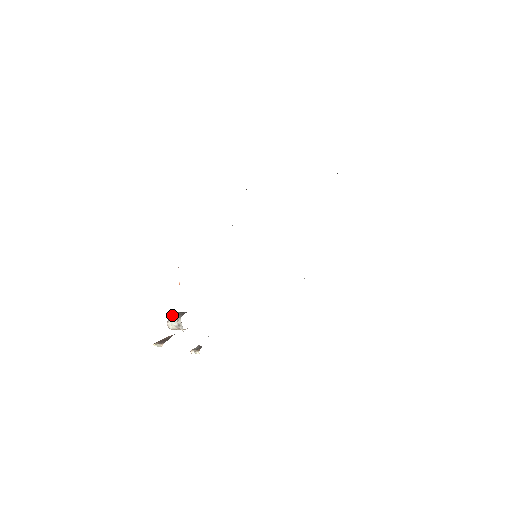
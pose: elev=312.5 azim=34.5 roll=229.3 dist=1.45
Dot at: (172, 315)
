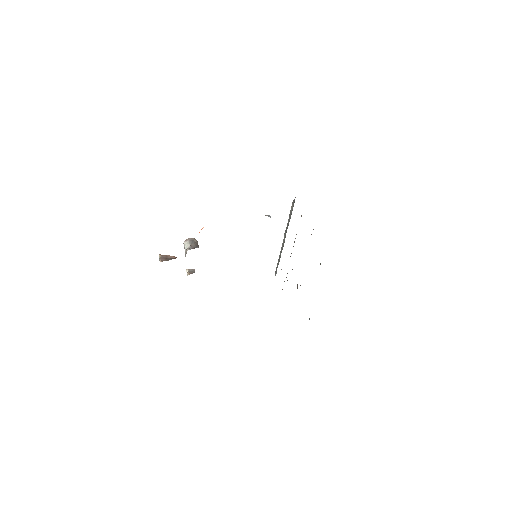
Dot at: (190, 239)
